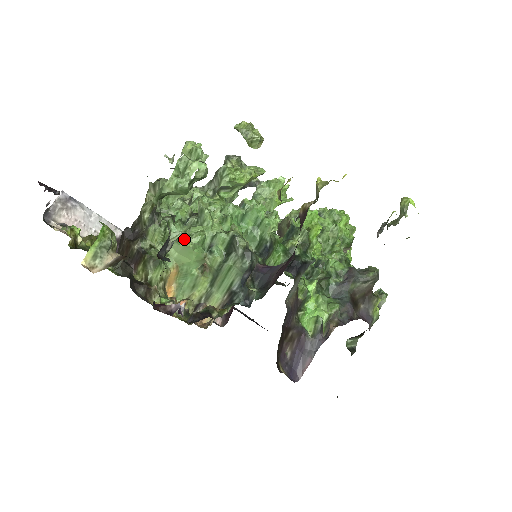
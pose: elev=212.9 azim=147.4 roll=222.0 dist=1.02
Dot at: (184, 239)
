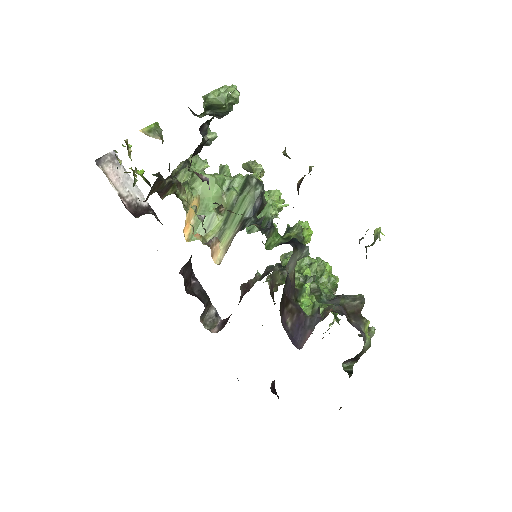
Dot at: (208, 177)
